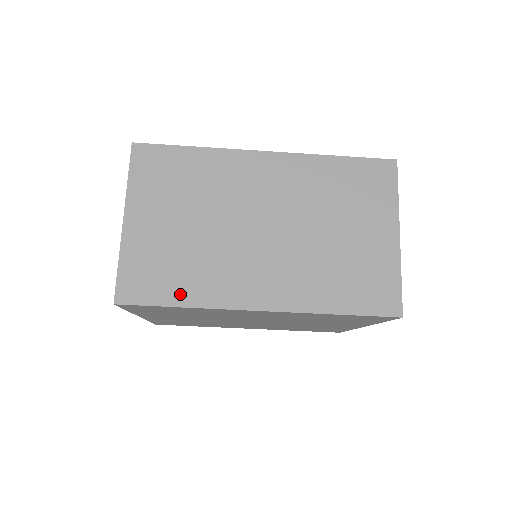
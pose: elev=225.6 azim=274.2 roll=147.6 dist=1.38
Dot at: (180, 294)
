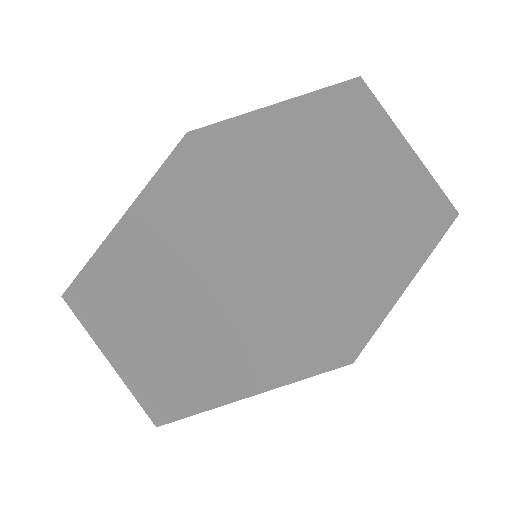
Dot at: (176, 408)
